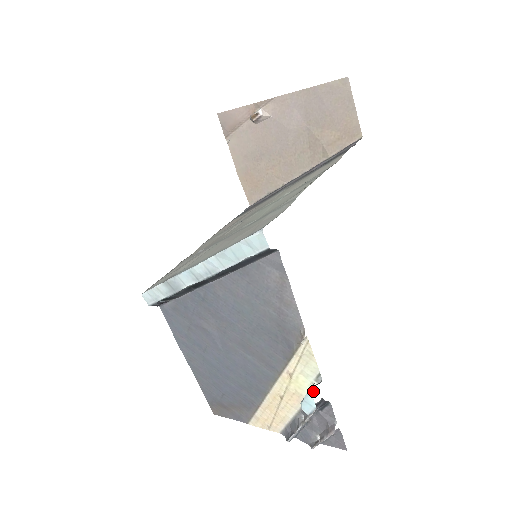
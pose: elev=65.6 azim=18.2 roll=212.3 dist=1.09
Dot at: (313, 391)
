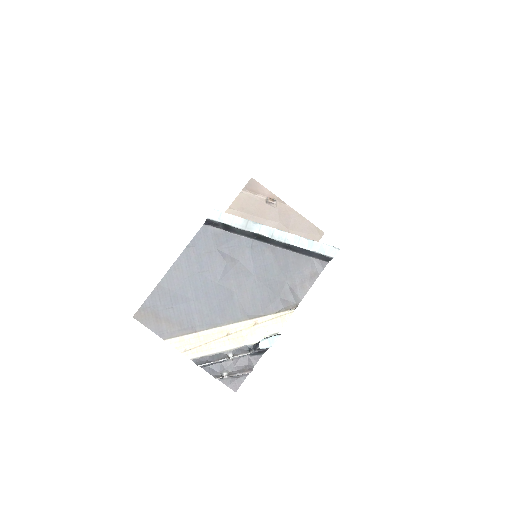
Dot at: occluded
